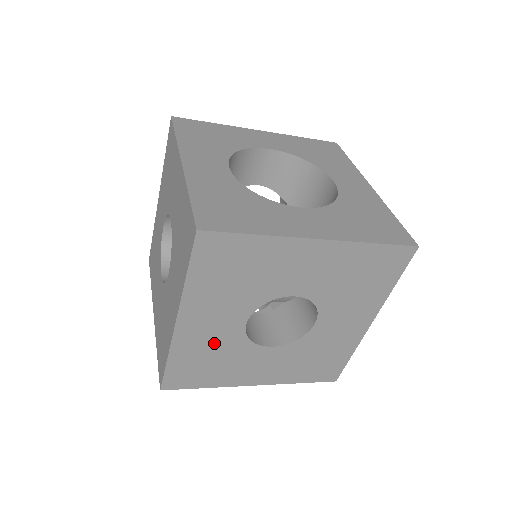
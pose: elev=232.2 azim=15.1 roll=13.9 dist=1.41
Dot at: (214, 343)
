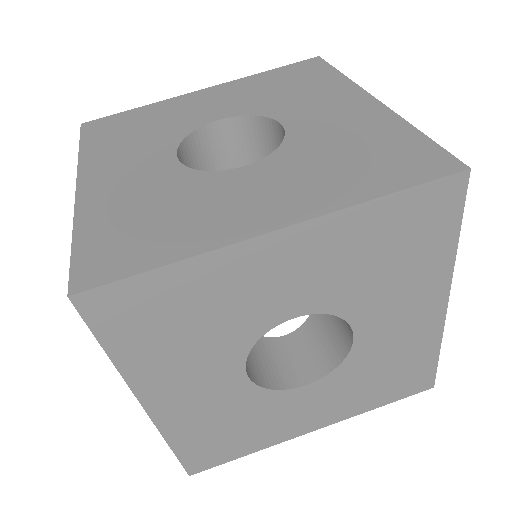
Dot at: (237, 305)
